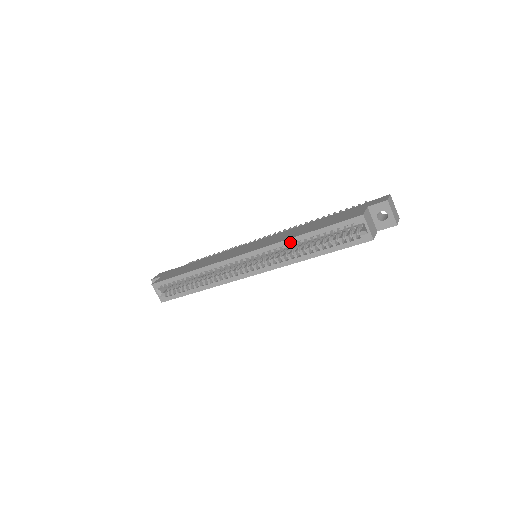
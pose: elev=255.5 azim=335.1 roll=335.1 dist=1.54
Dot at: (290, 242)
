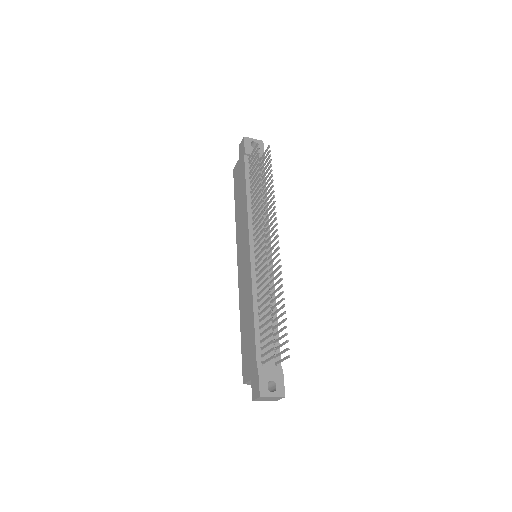
Dot at: occluded
